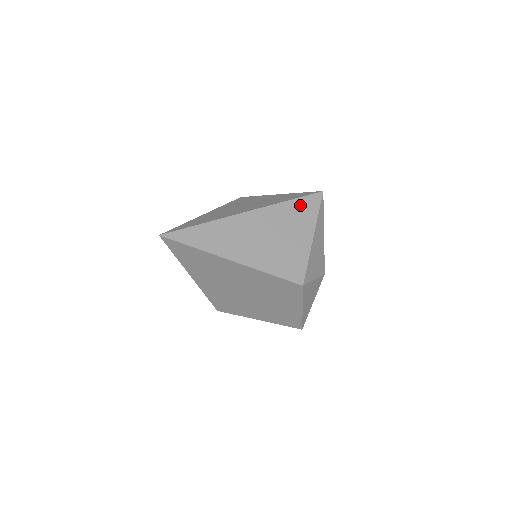
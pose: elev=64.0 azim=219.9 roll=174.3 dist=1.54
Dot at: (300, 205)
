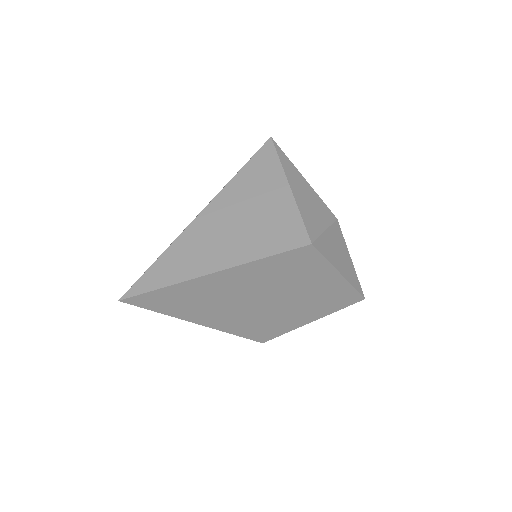
Dot at: (254, 167)
